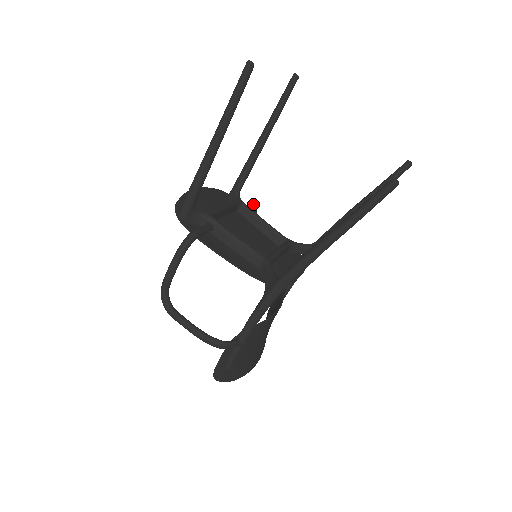
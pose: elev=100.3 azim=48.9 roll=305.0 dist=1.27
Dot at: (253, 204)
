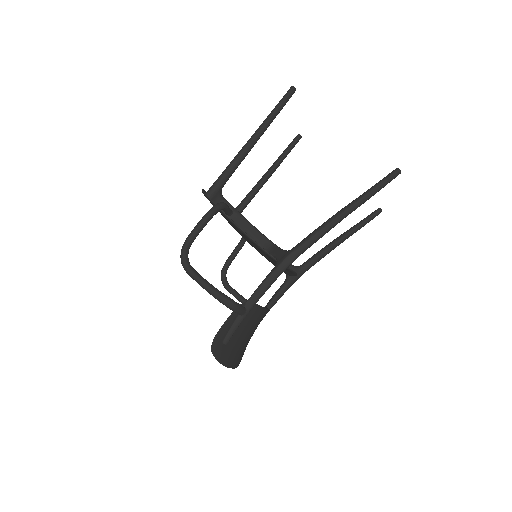
Dot at: occluded
